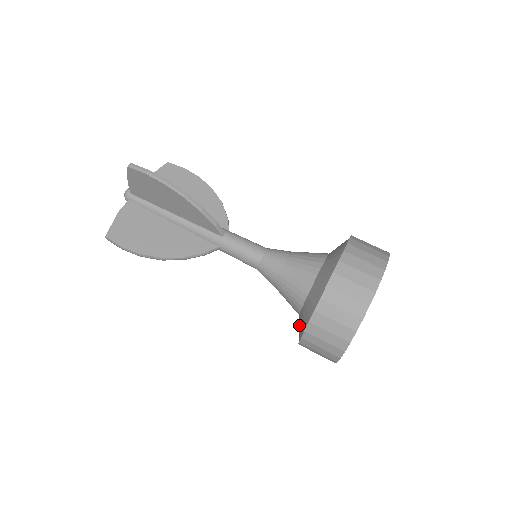
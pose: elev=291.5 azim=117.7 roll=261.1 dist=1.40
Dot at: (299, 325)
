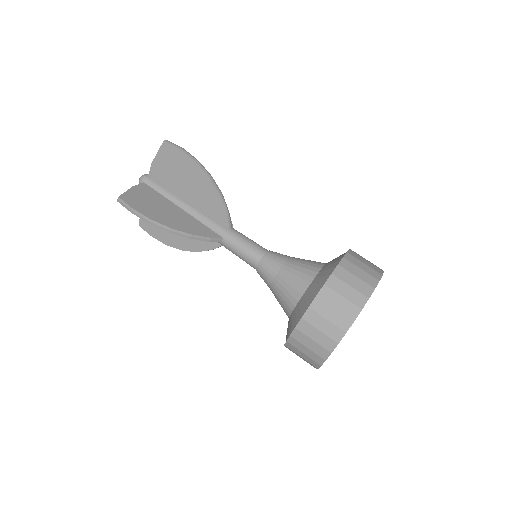
Dot at: occluded
